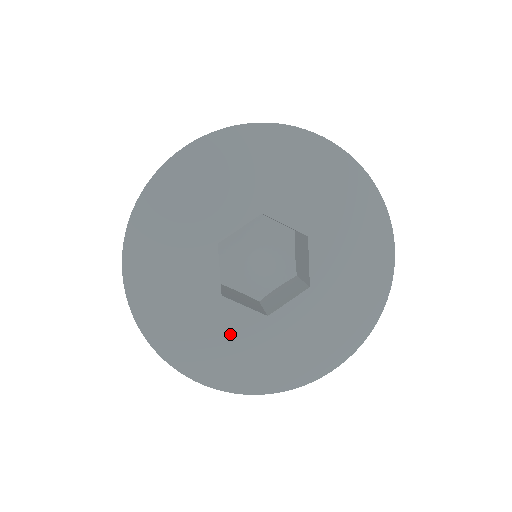
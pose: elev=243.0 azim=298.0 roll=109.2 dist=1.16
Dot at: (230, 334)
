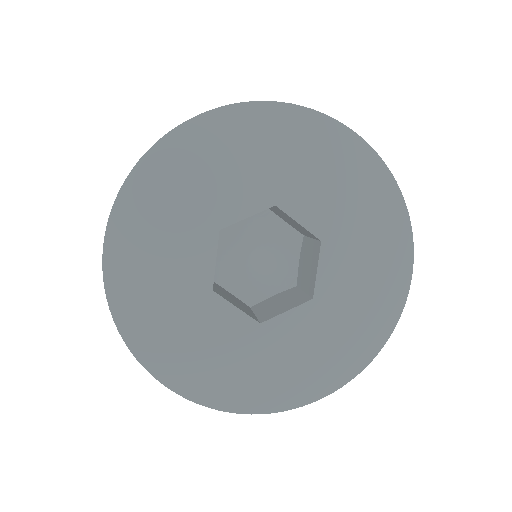
Dot at: (299, 343)
